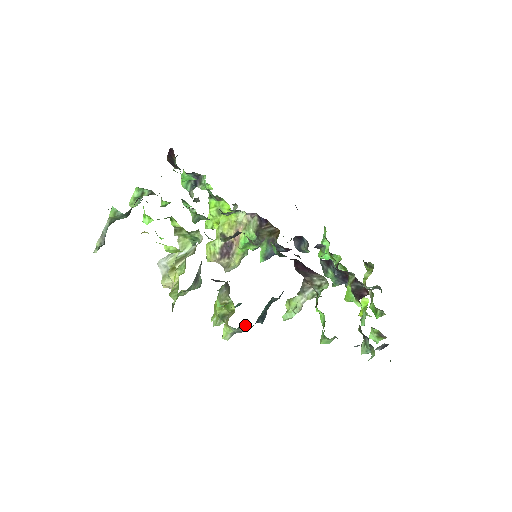
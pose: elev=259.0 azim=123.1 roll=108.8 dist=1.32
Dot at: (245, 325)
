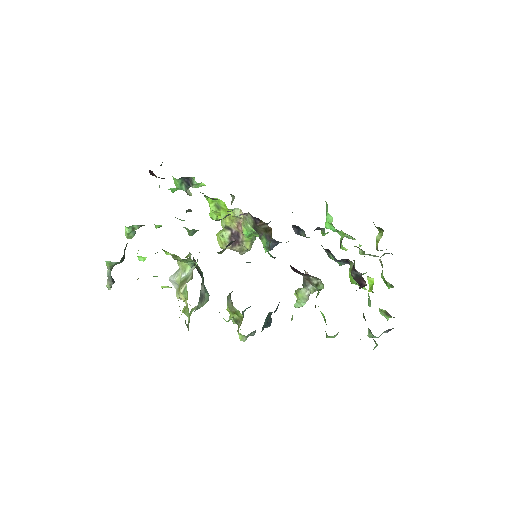
Dot at: (255, 330)
